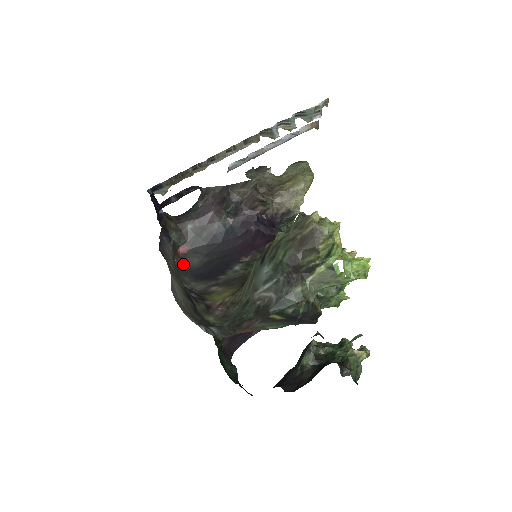
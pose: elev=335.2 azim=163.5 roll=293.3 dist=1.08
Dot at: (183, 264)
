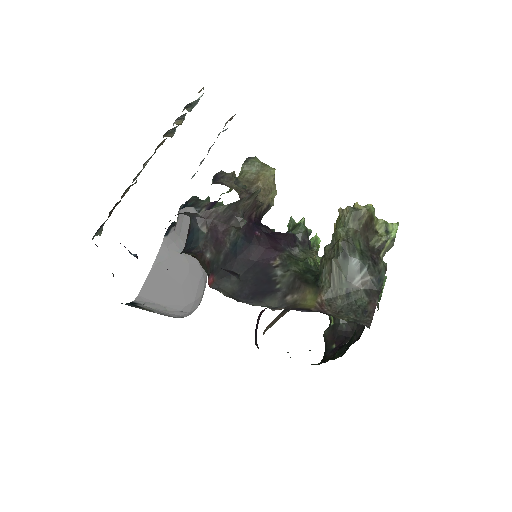
Dot at: (225, 293)
